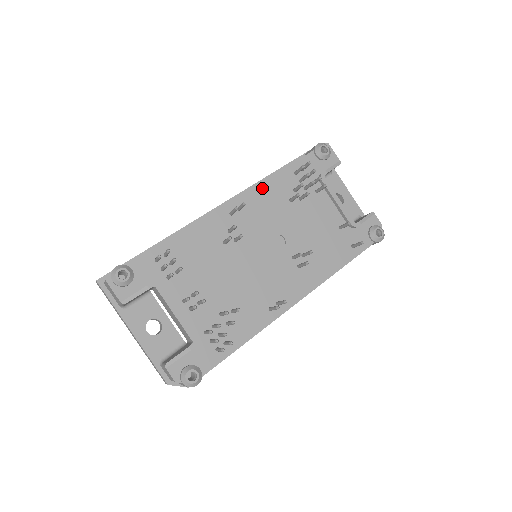
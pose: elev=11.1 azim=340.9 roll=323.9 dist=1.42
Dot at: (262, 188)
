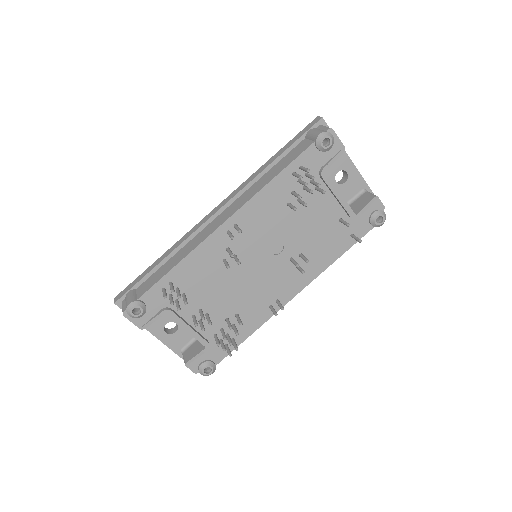
Dot at: (258, 199)
